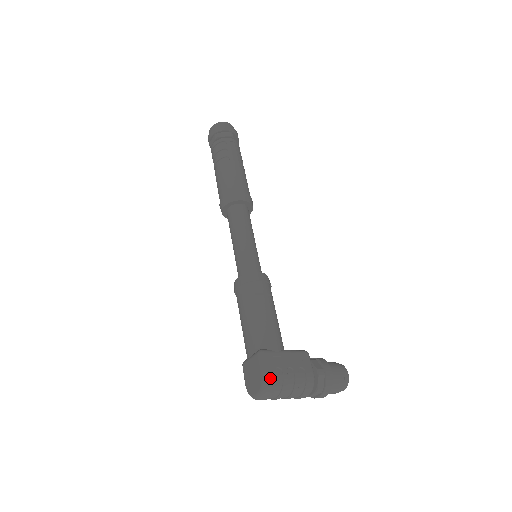
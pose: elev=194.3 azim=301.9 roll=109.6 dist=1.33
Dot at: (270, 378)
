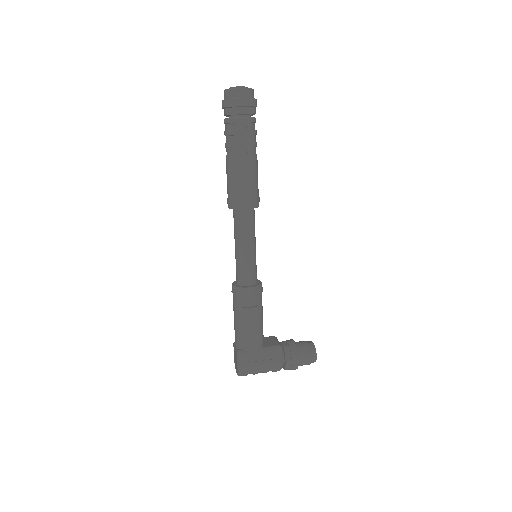
Dot at: (243, 372)
